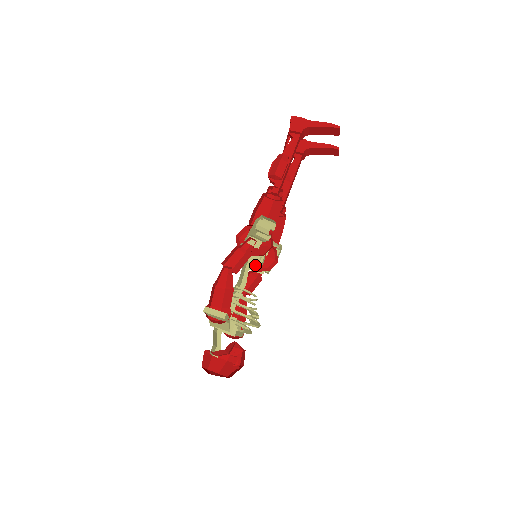
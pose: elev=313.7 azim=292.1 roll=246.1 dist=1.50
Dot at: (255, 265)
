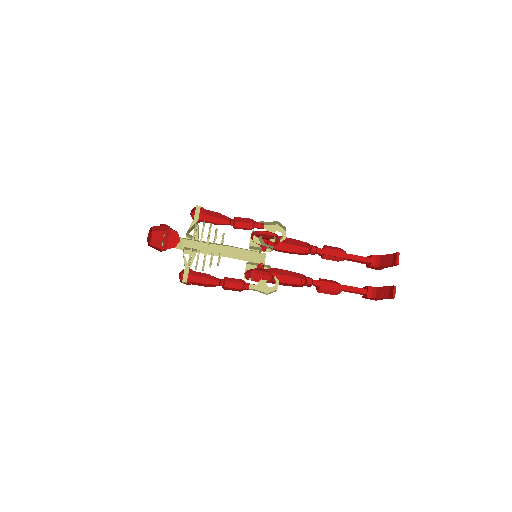
Dot at: (249, 262)
